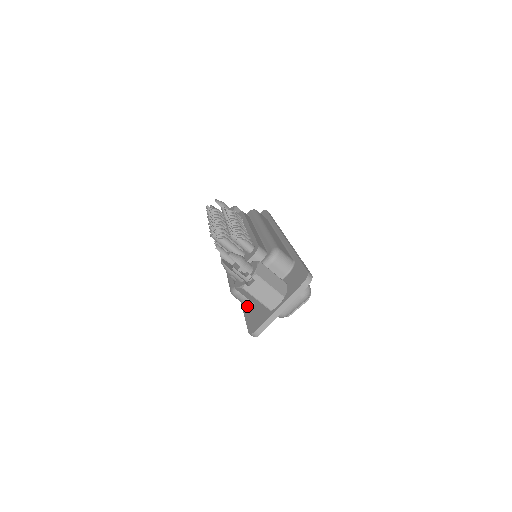
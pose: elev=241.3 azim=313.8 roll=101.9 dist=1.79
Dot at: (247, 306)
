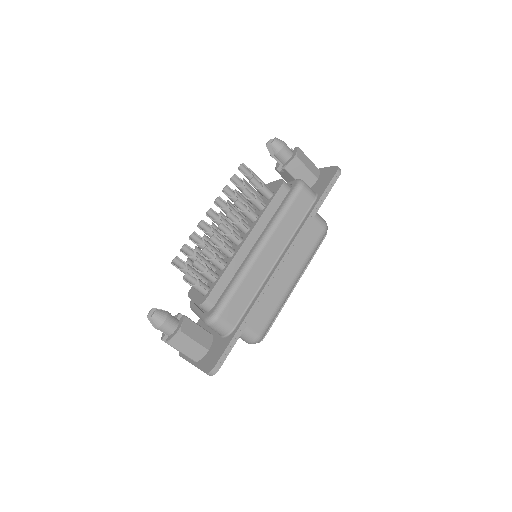
Dot at: occluded
